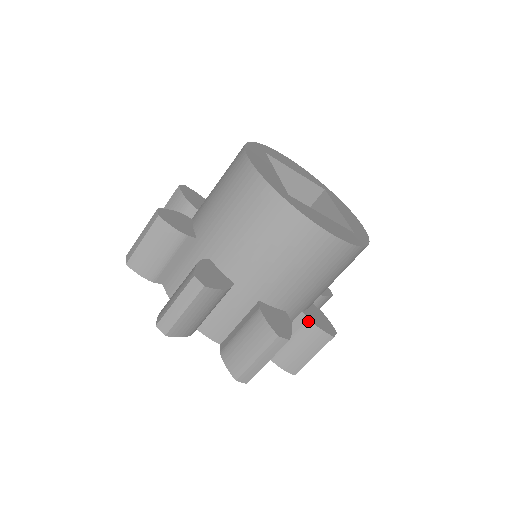
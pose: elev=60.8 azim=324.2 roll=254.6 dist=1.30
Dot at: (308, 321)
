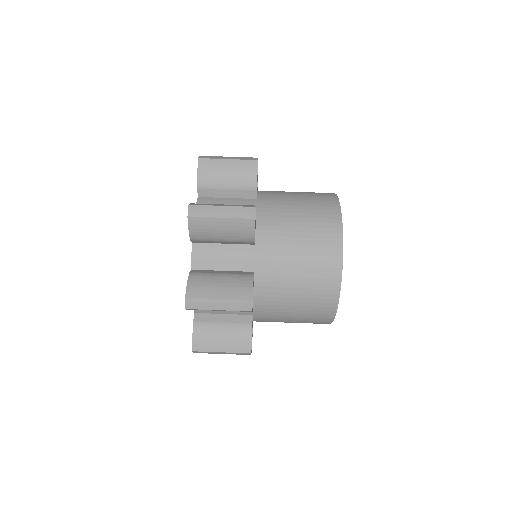
Dot at: (251, 324)
